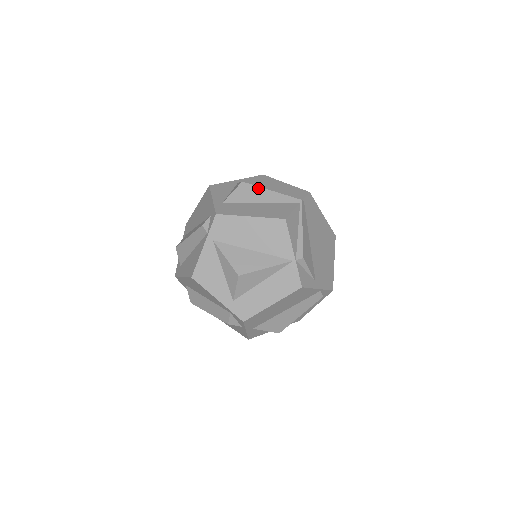
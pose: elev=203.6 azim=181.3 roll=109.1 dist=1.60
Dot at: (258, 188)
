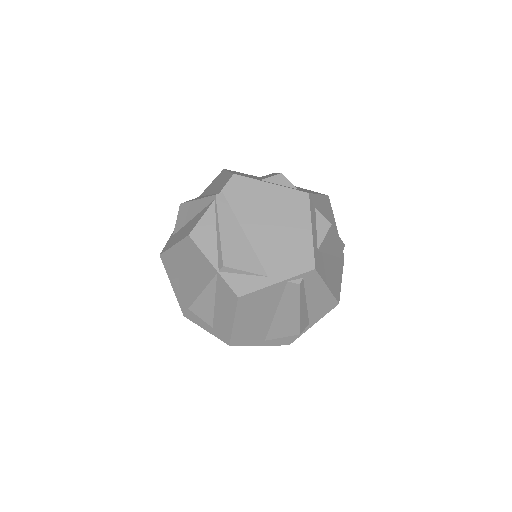
Dot at: (189, 203)
